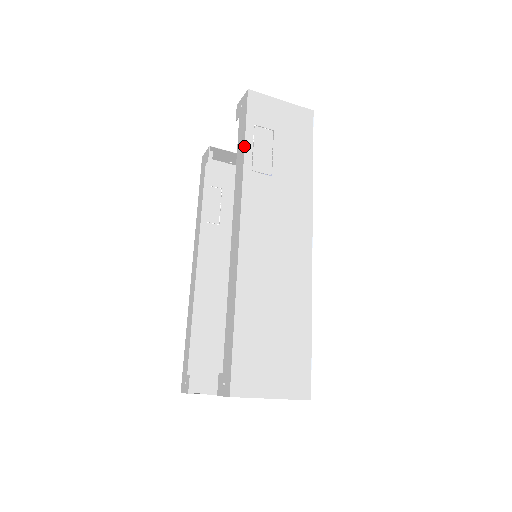
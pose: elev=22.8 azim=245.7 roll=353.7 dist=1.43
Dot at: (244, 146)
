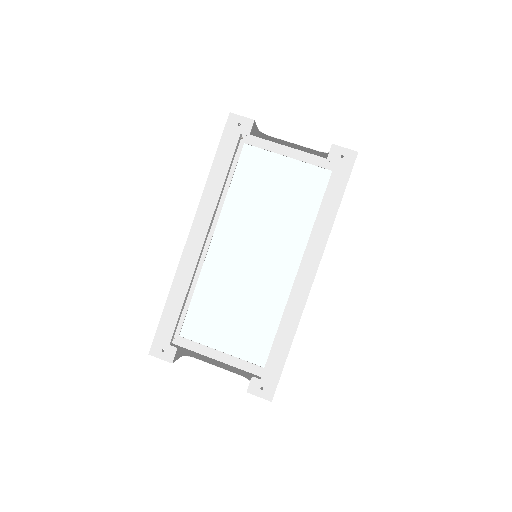
Dot at: occluded
